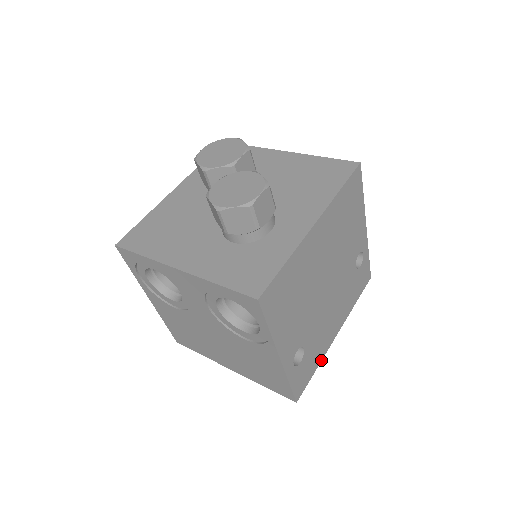
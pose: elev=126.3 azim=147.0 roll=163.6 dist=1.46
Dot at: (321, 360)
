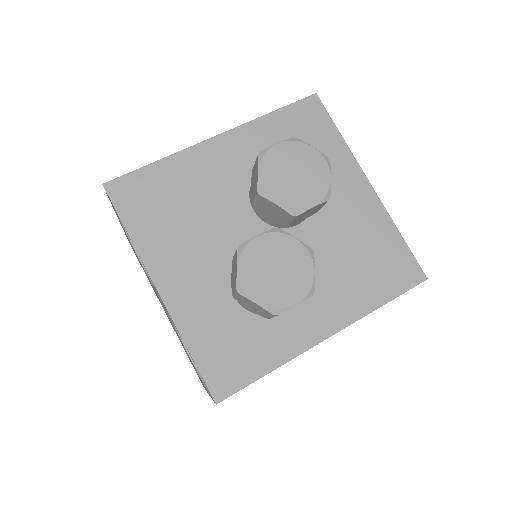
Dot at: occluded
